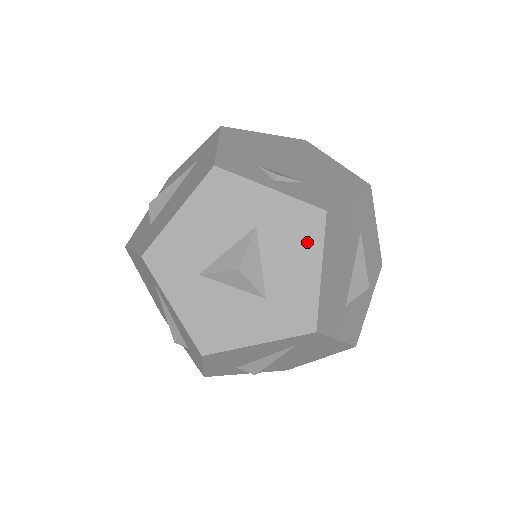
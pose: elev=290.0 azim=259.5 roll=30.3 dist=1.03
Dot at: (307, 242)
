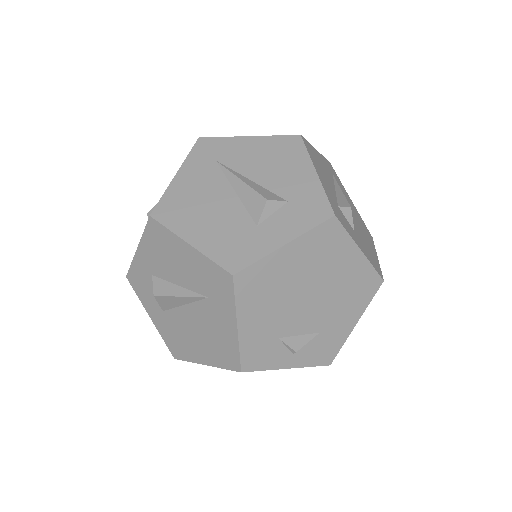
Dot at: occluded
